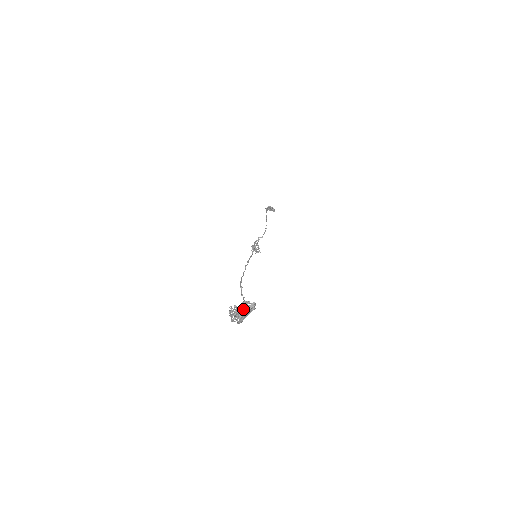
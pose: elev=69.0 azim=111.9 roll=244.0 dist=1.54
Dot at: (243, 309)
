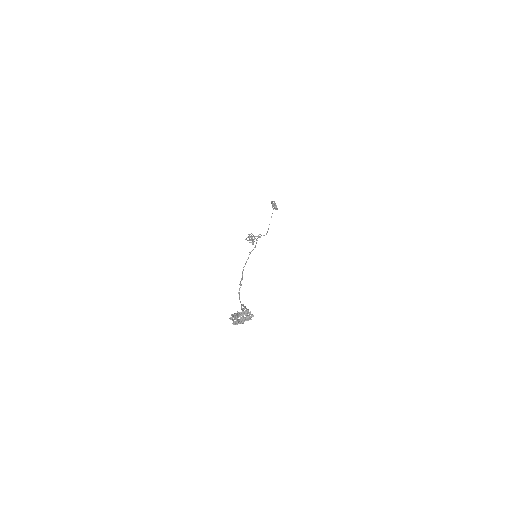
Dot at: (243, 315)
